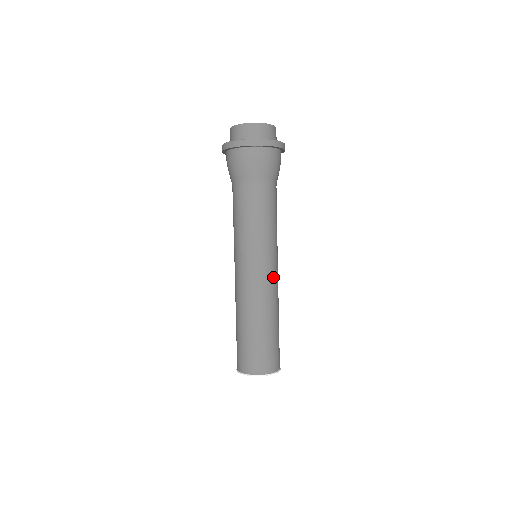
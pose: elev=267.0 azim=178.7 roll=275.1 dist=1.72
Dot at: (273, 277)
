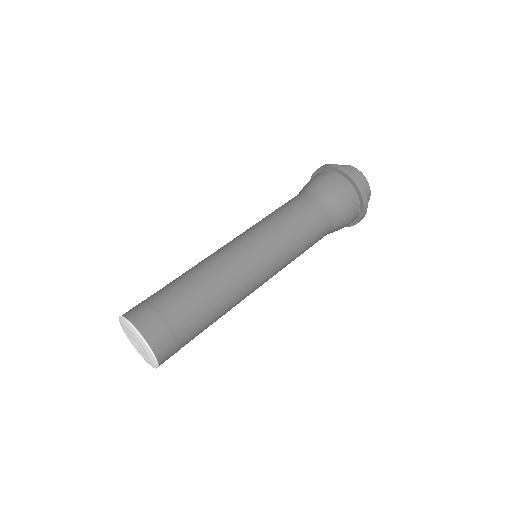
Dot at: (254, 274)
